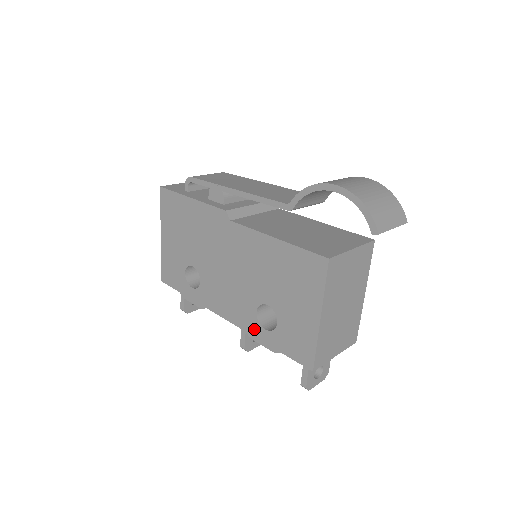
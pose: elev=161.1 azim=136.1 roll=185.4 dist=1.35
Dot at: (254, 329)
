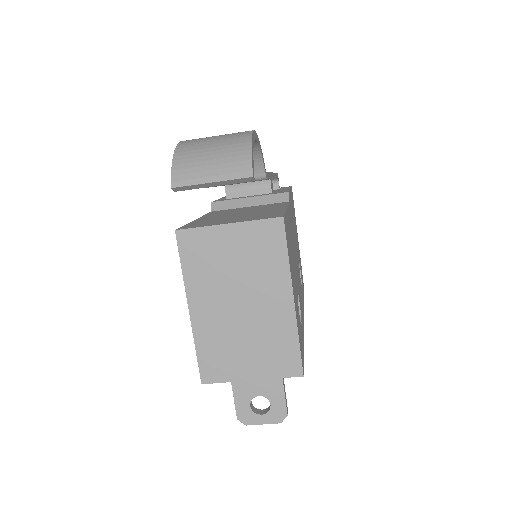
Dot at: occluded
